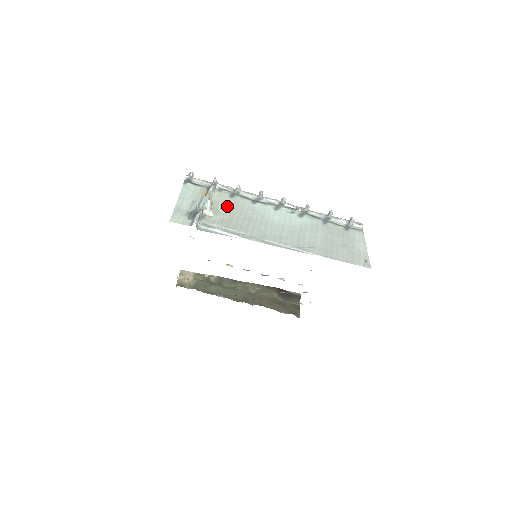
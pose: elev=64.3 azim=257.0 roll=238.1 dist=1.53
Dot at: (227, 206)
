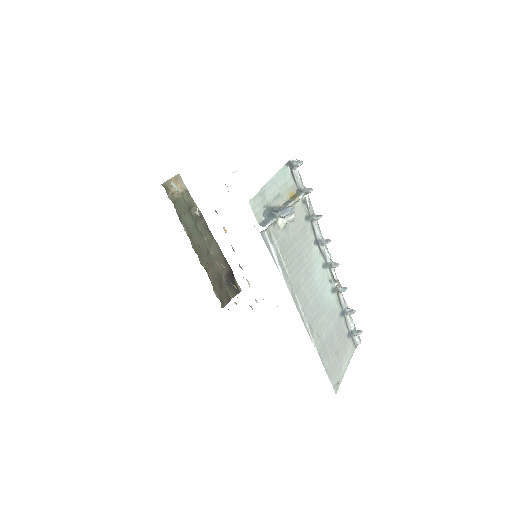
Dot at: (297, 227)
